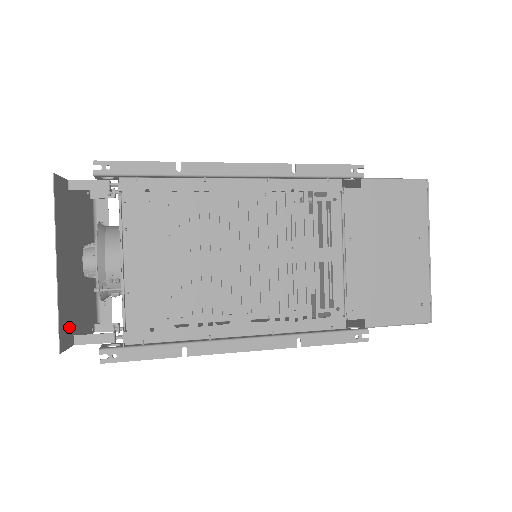
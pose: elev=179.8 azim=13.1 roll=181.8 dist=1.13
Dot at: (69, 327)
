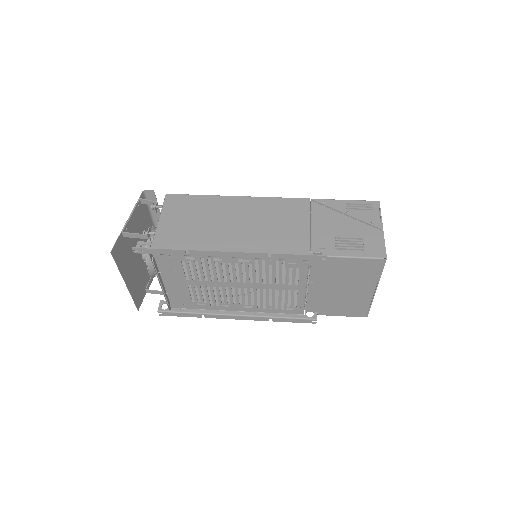
Dot at: (141, 291)
